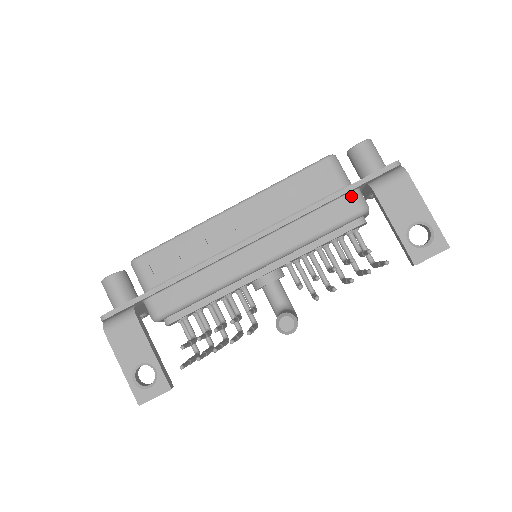
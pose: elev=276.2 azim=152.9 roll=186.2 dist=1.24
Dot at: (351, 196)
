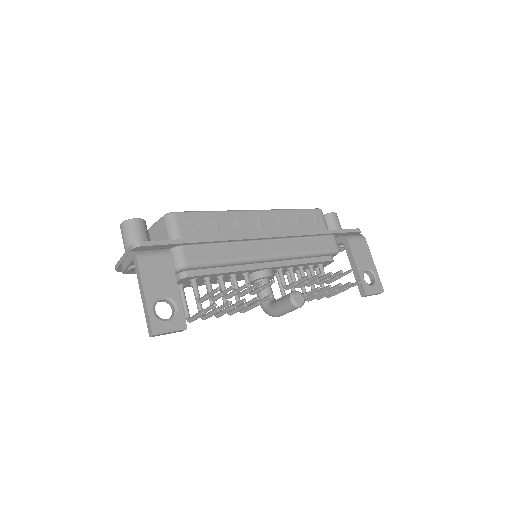
Dot at: (333, 238)
